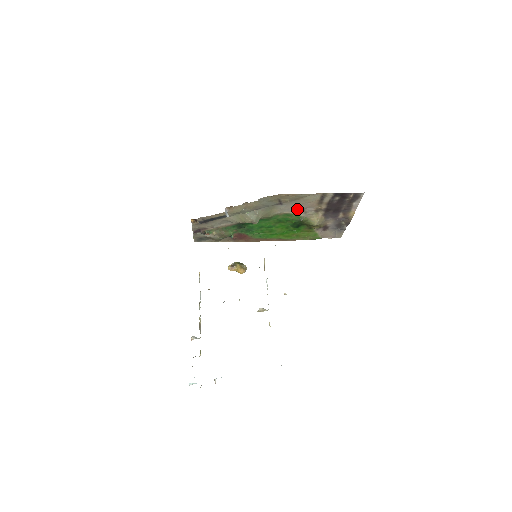
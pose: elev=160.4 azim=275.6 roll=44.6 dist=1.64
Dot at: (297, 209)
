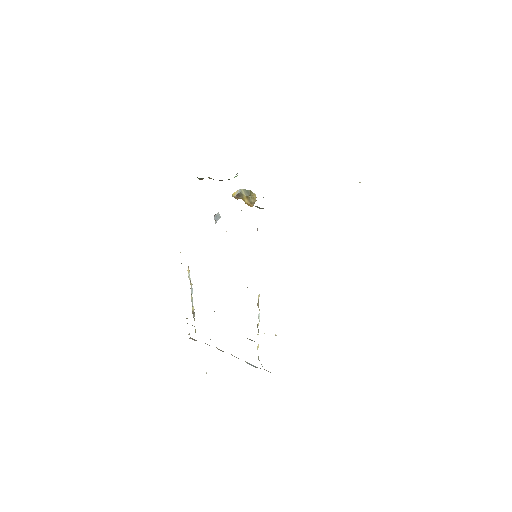
Dot at: occluded
